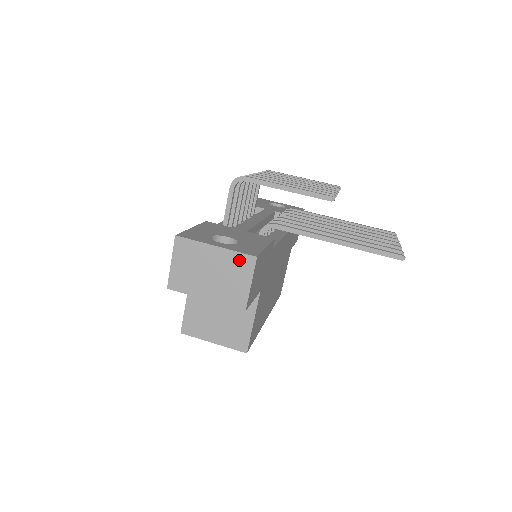
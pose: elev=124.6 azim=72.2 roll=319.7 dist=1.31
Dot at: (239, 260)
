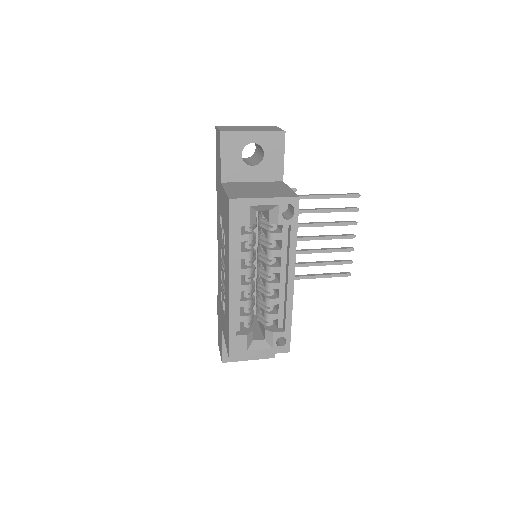
Dot at: occluded
